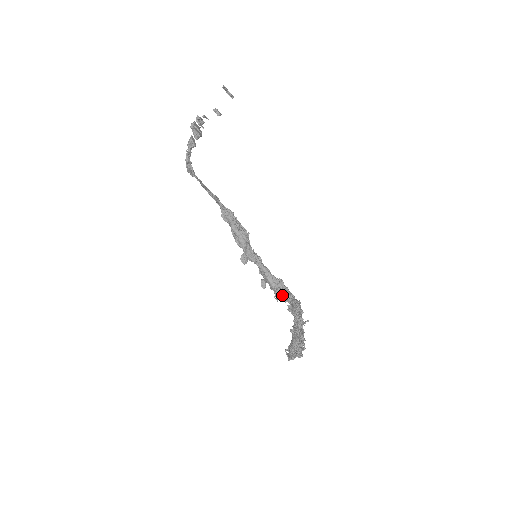
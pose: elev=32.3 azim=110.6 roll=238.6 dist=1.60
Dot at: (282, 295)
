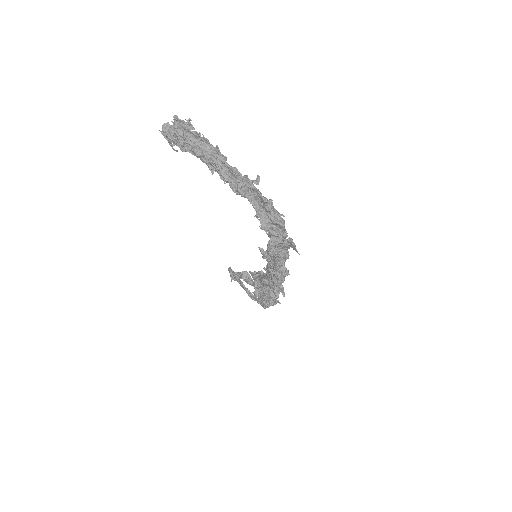
Dot at: (268, 242)
